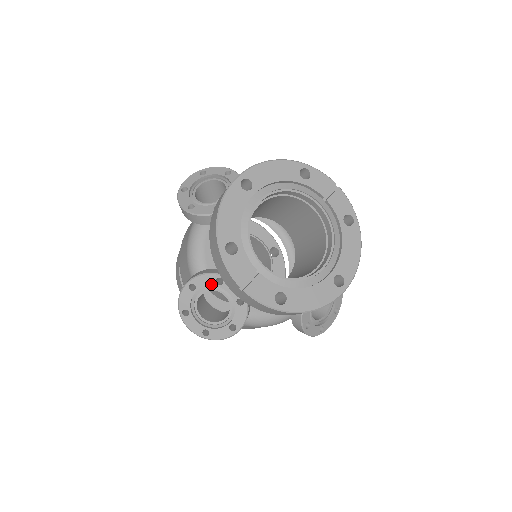
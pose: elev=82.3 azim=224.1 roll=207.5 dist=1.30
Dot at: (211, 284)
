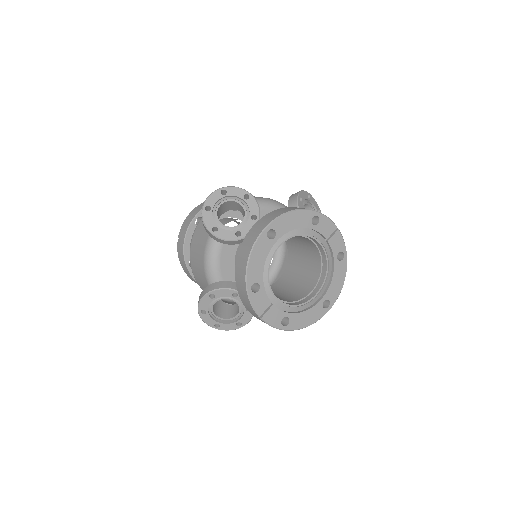
Dot at: (228, 296)
